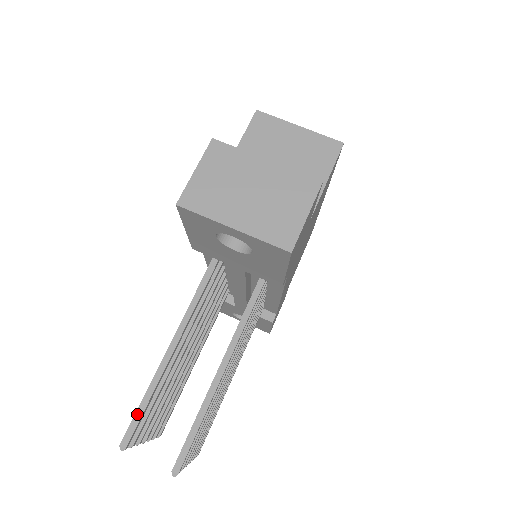
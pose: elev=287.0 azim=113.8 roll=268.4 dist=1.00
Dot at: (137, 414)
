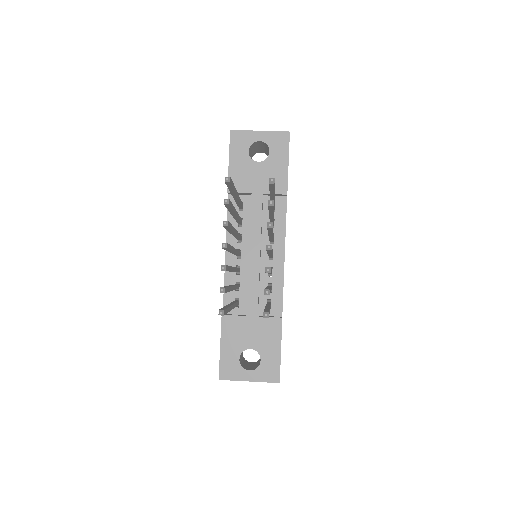
Dot at: occluded
